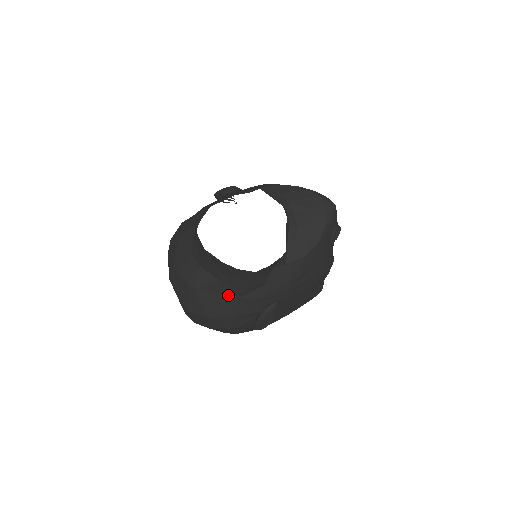
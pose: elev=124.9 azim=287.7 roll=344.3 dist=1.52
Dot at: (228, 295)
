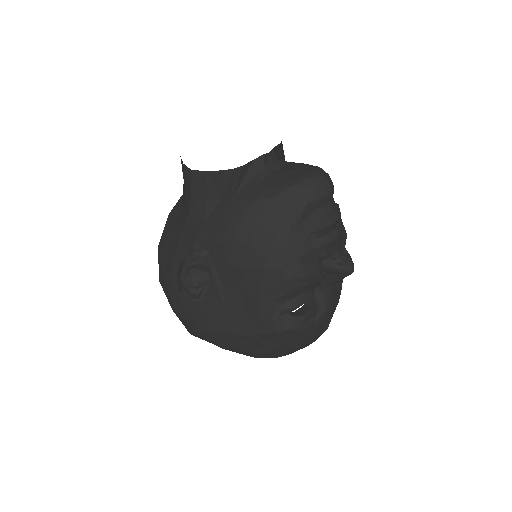
Dot at: (180, 225)
